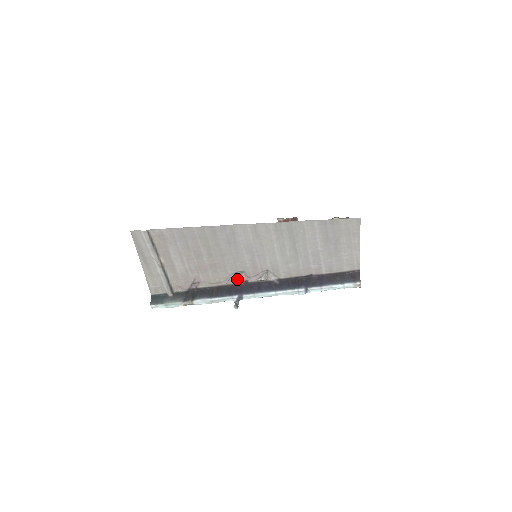
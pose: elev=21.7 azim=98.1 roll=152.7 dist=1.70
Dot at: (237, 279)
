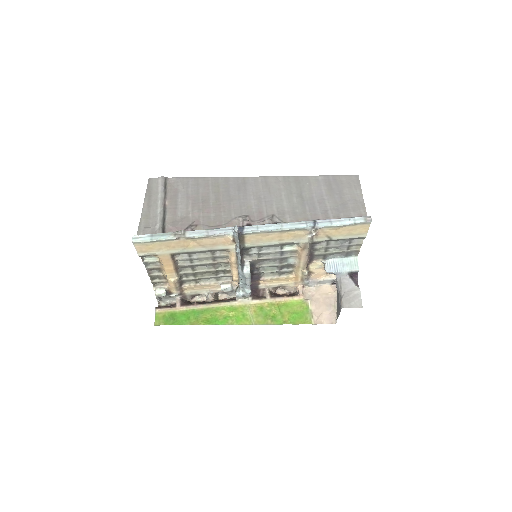
Dot at: (240, 218)
